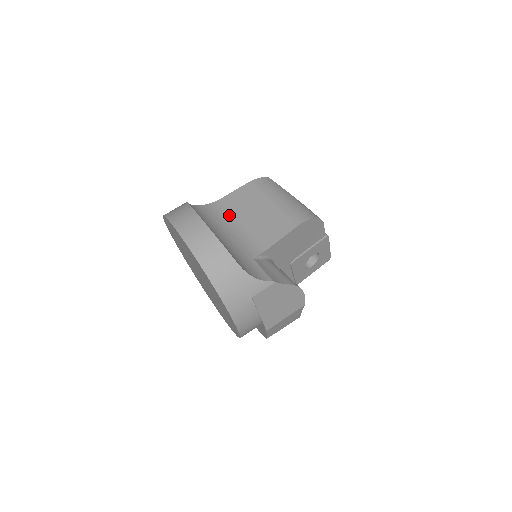
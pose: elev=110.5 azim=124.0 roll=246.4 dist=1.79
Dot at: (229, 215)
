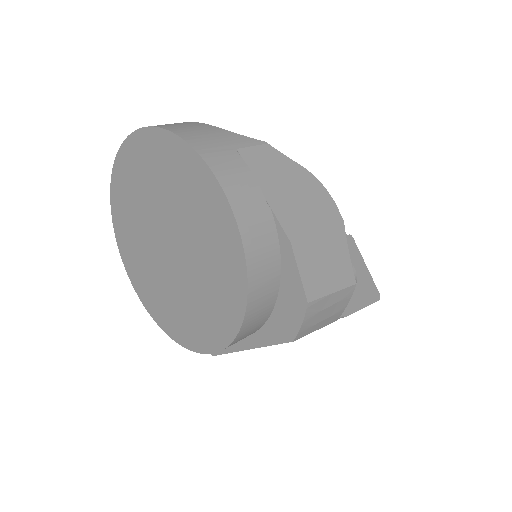
Dot at: occluded
